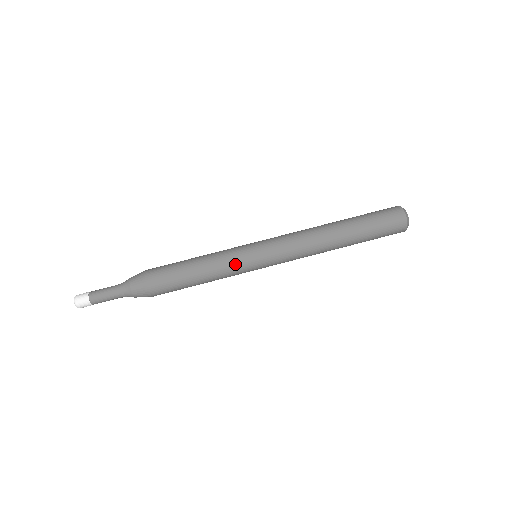
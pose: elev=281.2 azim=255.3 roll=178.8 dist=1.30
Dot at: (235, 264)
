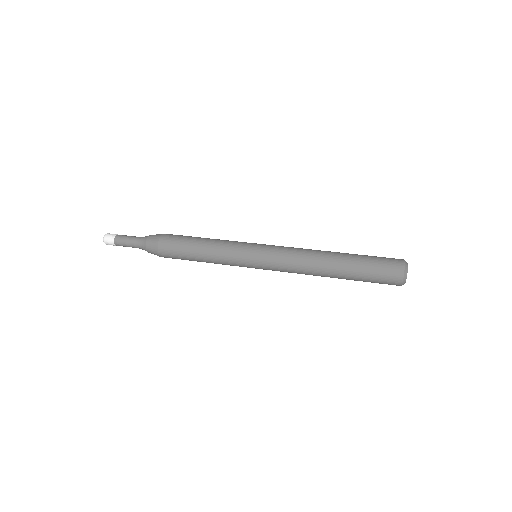
Dot at: (237, 242)
